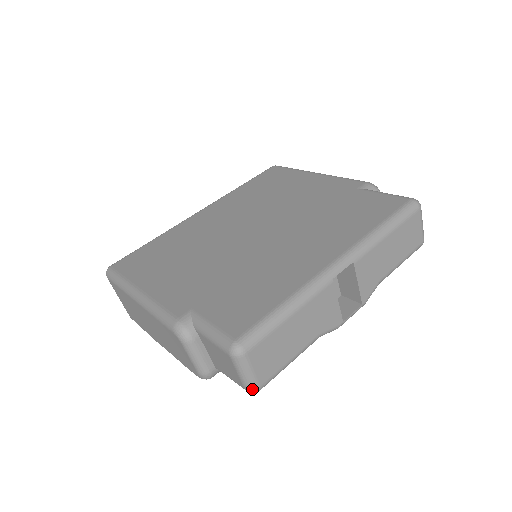
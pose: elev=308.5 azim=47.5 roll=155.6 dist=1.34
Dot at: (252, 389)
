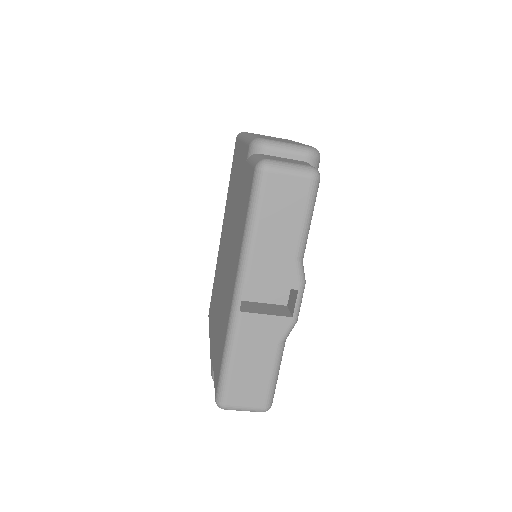
Dot at: occluded
